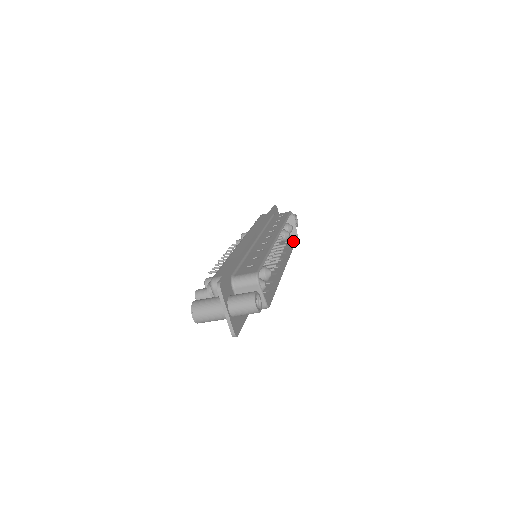
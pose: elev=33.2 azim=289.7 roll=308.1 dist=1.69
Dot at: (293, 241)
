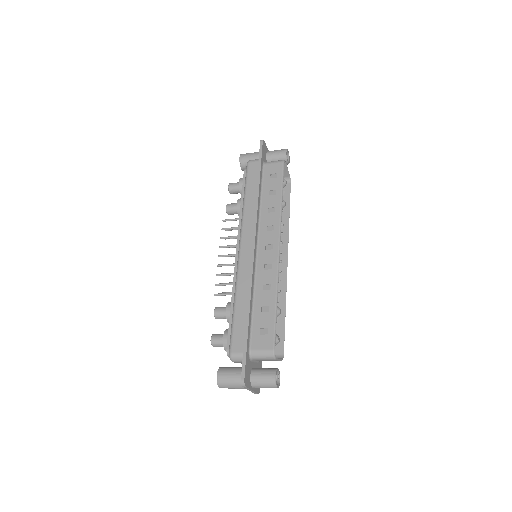
Dot at: (287, 194)
